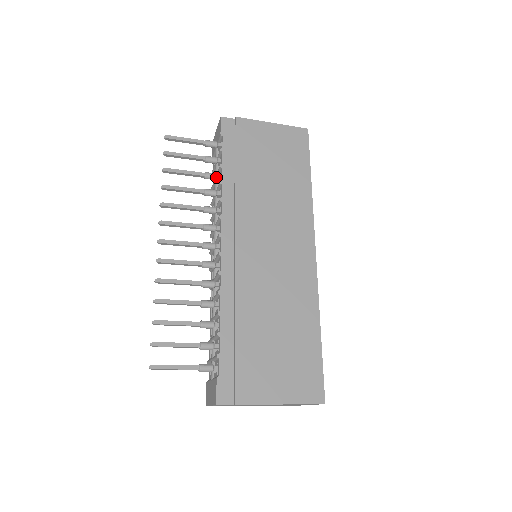
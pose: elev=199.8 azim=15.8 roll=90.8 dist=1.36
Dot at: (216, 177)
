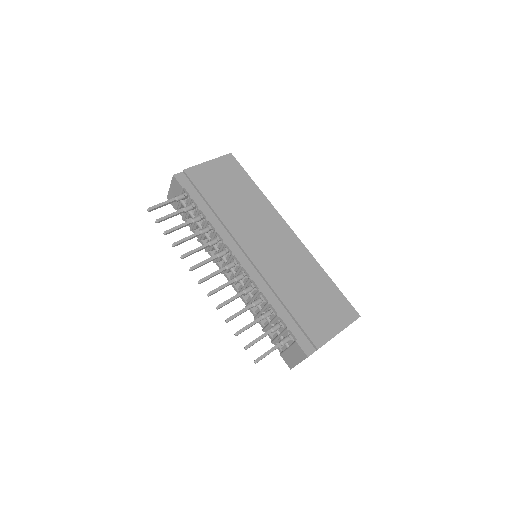
Dot at: (200, 218)
